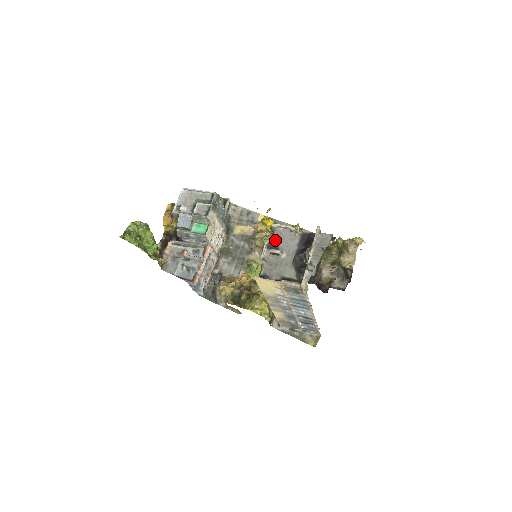
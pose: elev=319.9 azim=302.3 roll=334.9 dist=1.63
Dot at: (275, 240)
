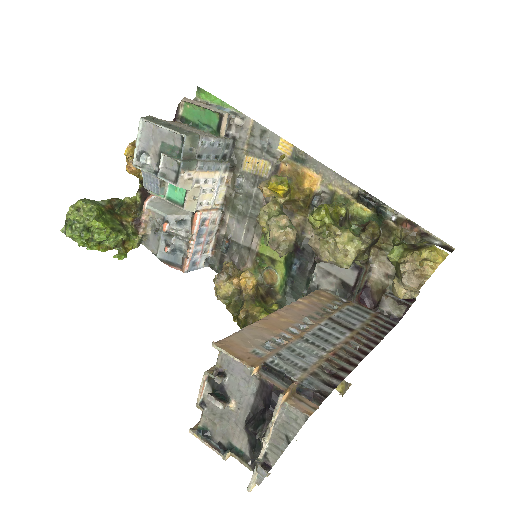
Dot at: (215, 381)
